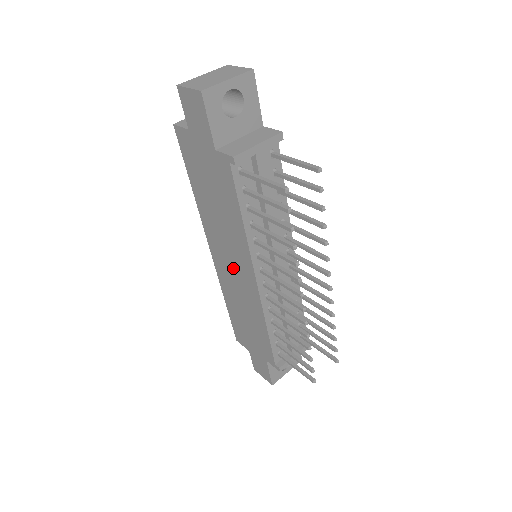
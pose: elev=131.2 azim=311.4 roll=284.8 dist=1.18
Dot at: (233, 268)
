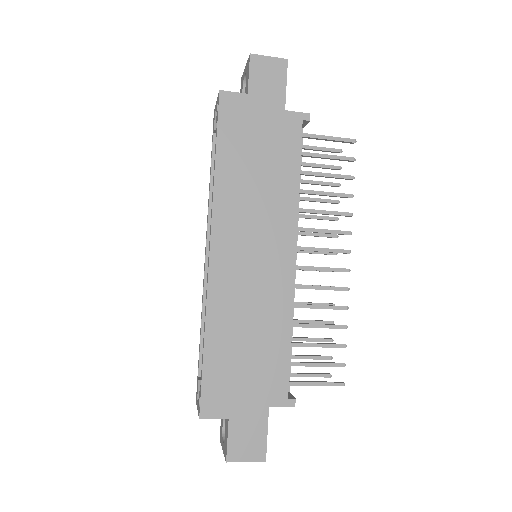
Dot at: (254, 257)
